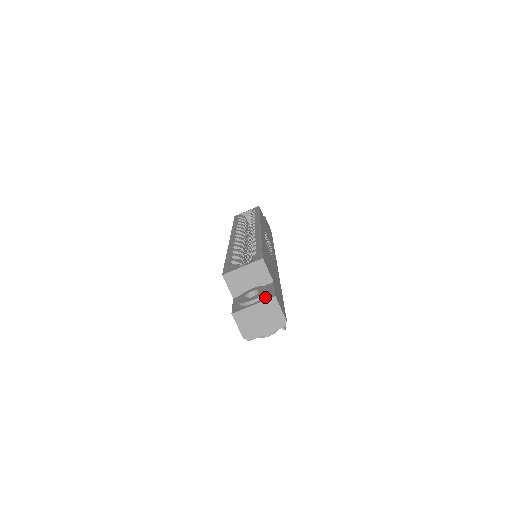
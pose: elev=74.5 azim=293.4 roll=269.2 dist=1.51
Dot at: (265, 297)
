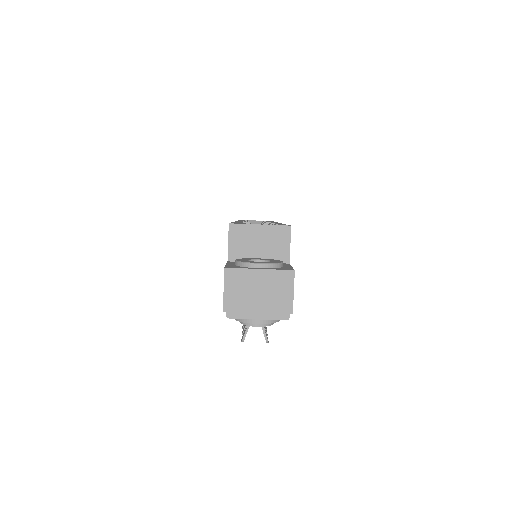
Dot at: (278, 267)
